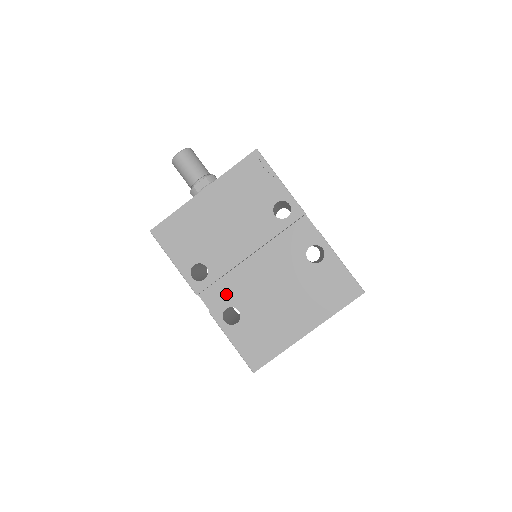
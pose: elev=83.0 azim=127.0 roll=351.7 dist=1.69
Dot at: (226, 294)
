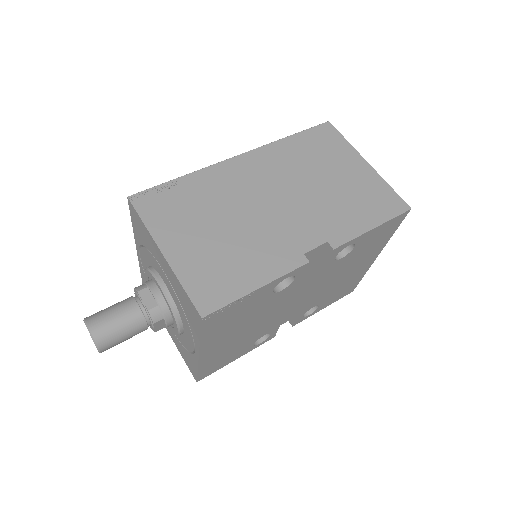
Dot at: (290, 313)
